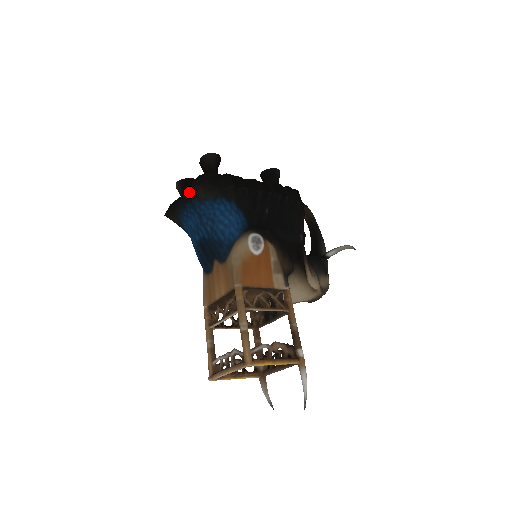
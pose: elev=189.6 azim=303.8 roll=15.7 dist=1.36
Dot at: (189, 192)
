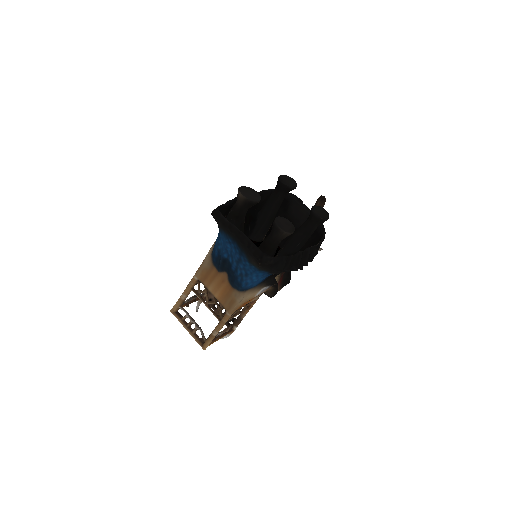
Dot at: (247, 250)
